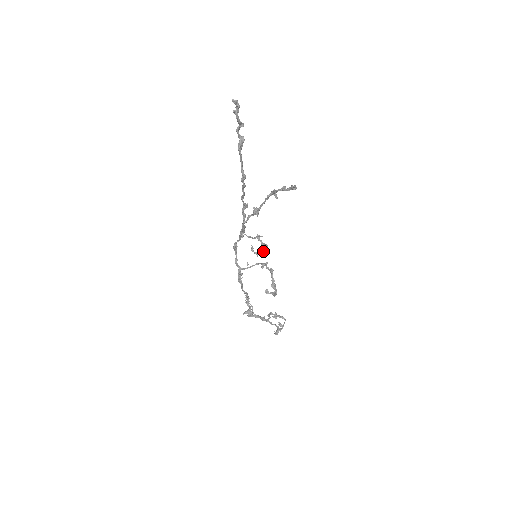
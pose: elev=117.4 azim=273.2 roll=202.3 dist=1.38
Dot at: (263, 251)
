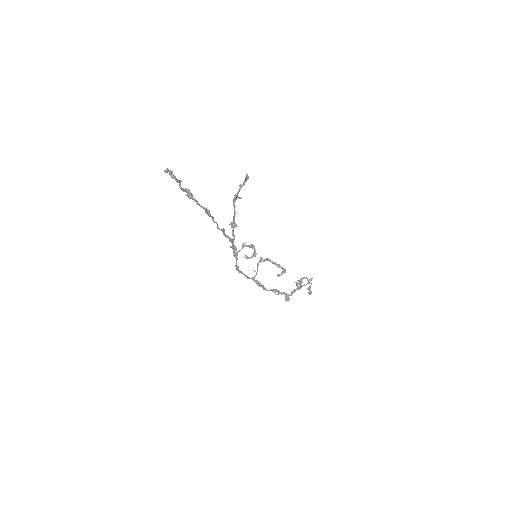
Dot at: (255, 250)
